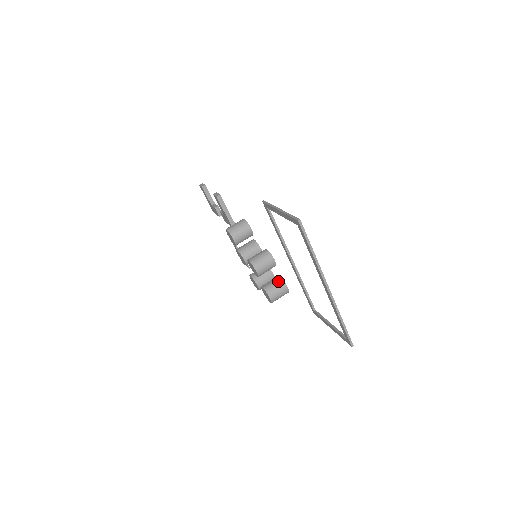
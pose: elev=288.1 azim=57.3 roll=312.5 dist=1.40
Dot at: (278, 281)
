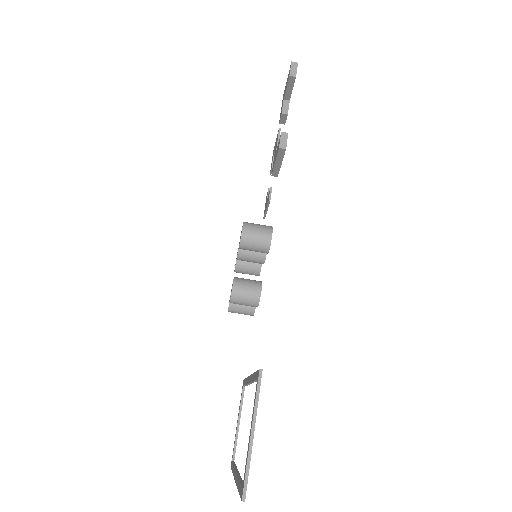
Dot at: (250, 306)
